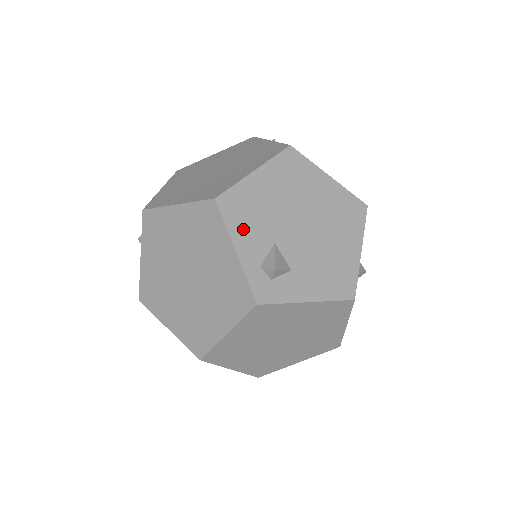
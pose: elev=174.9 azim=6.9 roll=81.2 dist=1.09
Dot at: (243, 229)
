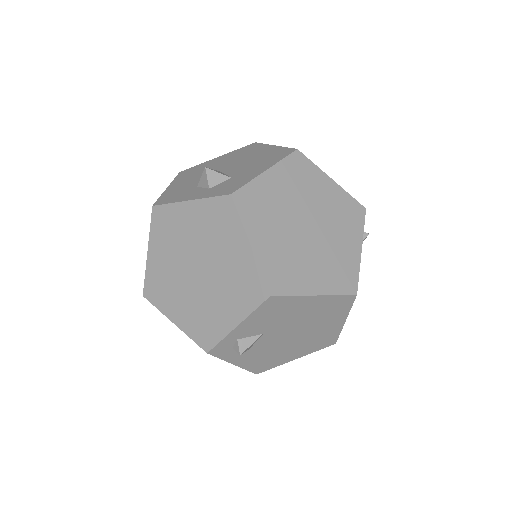
Dot at: (259, 319)
